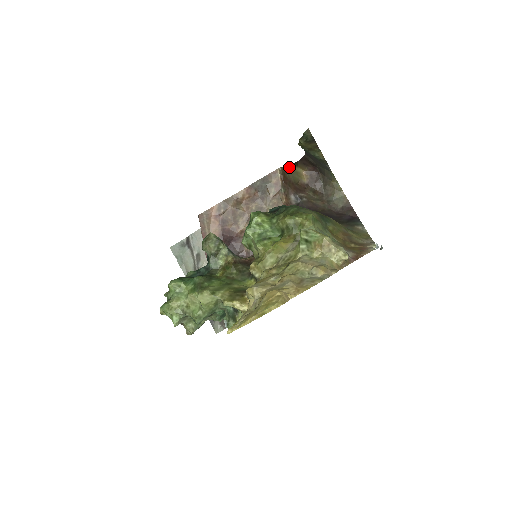
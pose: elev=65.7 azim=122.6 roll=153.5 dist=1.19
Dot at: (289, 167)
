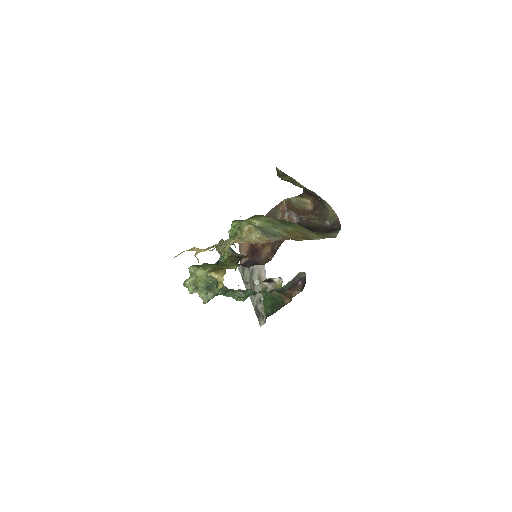
Dot at: (294, 198)
